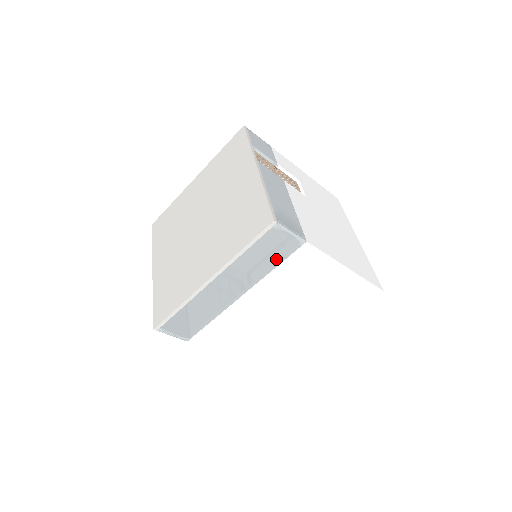
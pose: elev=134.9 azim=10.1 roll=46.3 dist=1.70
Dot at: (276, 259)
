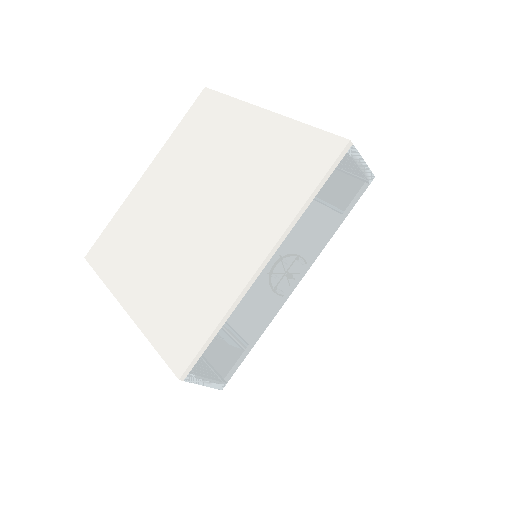
Dot at: (342, 211)
